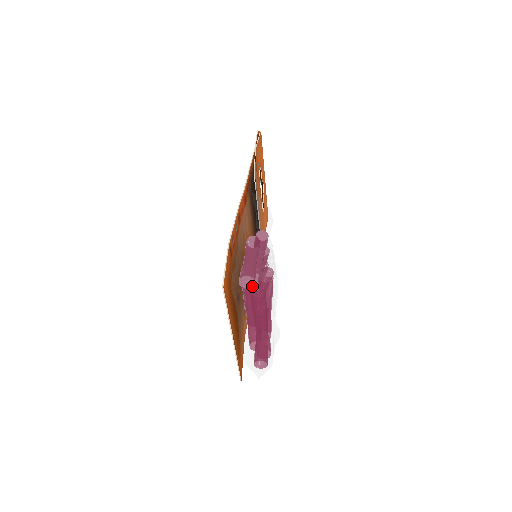
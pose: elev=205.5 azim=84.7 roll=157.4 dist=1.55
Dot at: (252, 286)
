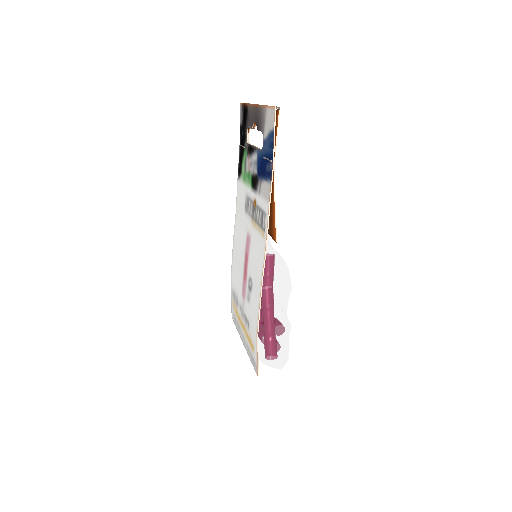
Dot at: occluded
